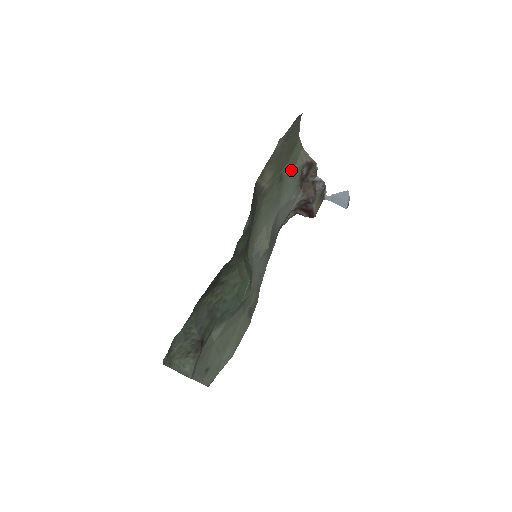
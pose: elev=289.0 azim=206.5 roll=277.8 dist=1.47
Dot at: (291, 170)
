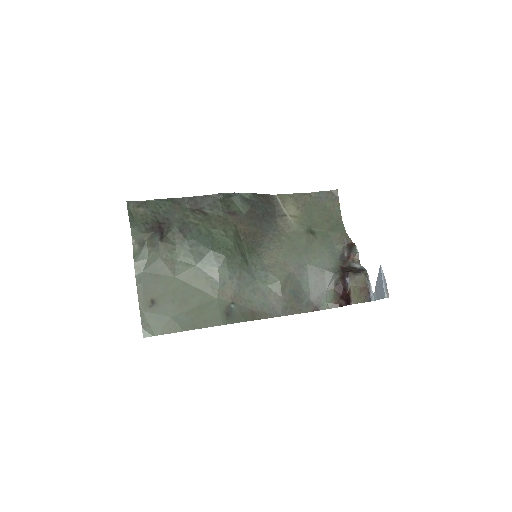
Dot at: (329, 242)
